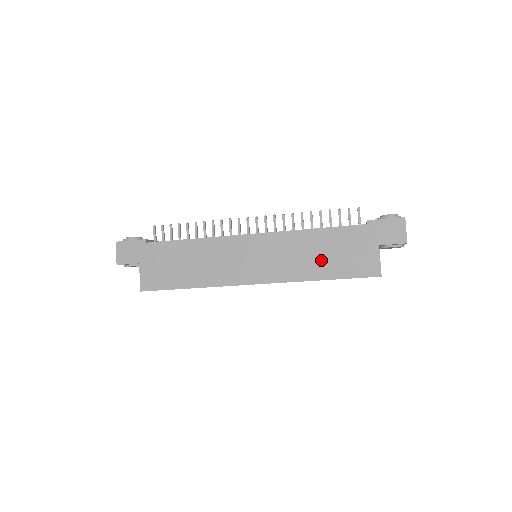
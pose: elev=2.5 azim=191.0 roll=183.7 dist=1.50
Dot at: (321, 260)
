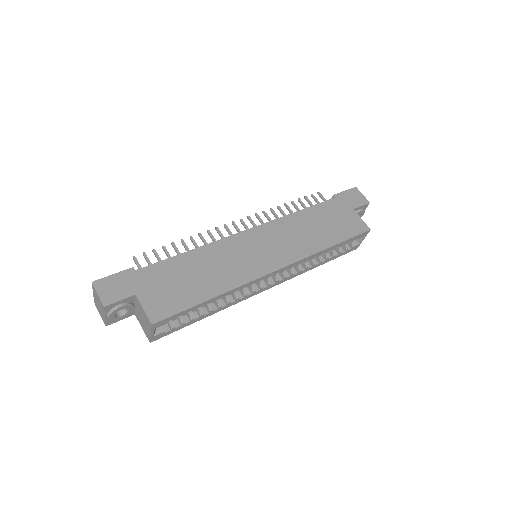
Dot at: (320, 232)
